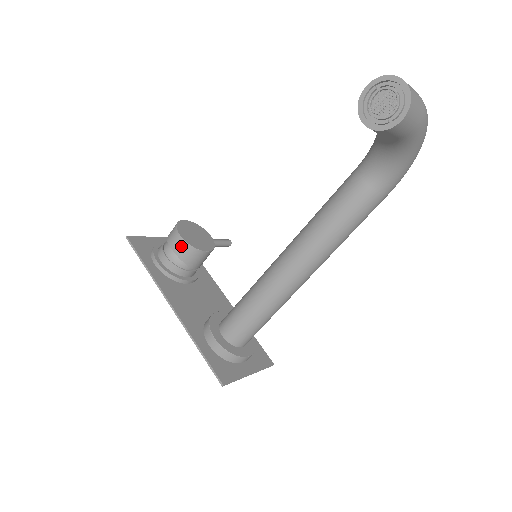
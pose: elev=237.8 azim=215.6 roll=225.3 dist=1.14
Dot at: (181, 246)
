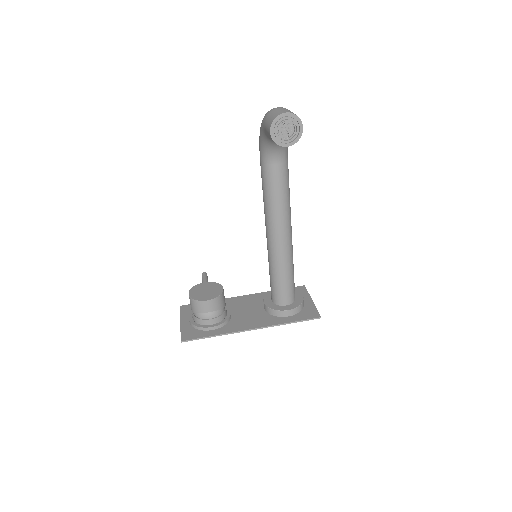
Dot at: (214, 304)
